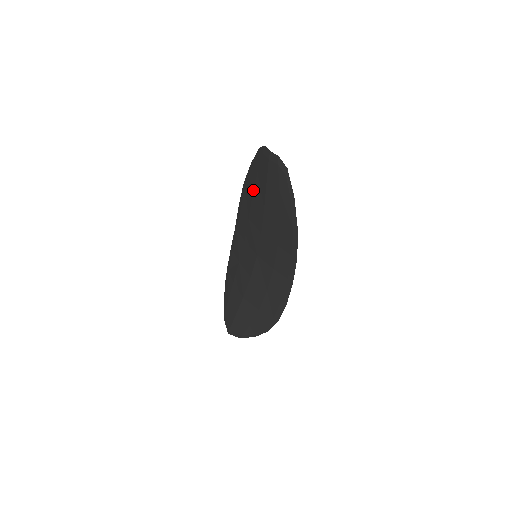
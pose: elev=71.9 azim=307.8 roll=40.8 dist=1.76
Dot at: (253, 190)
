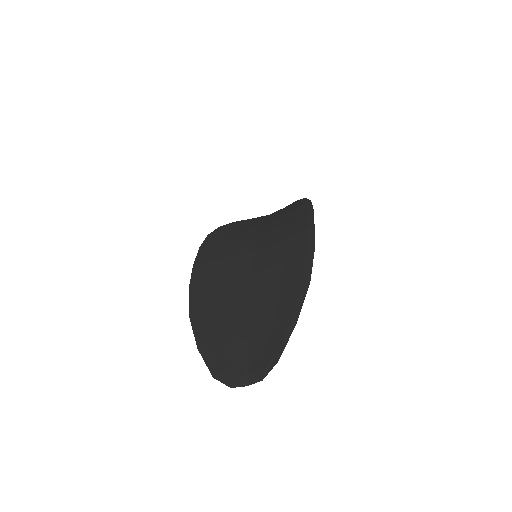
Dot at: (221, 322)
